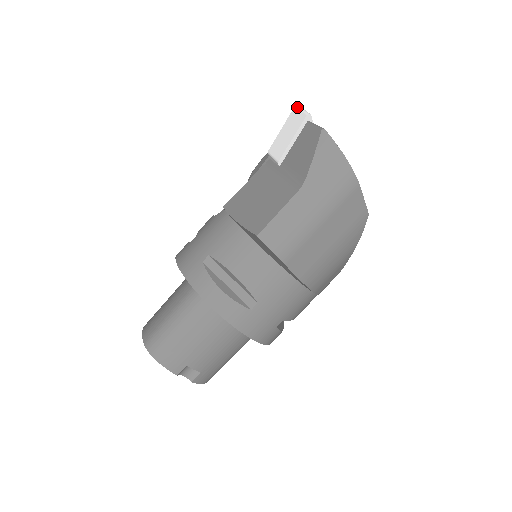
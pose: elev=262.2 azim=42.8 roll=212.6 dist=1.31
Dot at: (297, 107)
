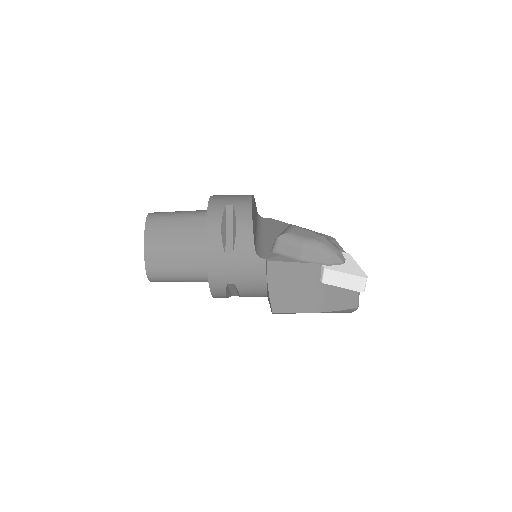
Dot at: (365, 281)
